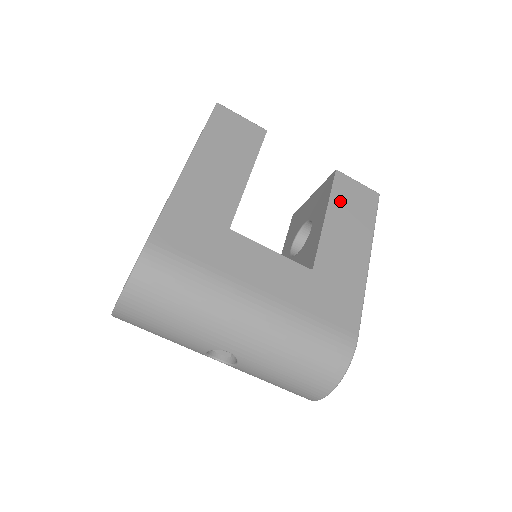
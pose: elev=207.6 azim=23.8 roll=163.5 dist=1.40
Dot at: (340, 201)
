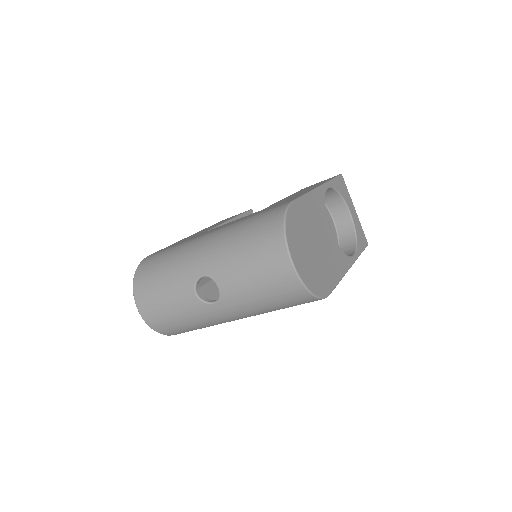
Dot at: occluded
